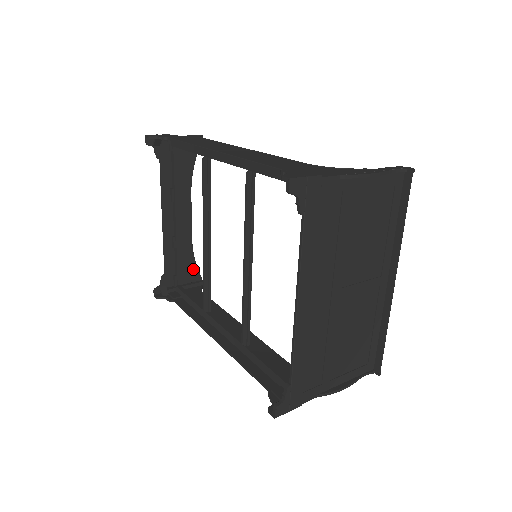
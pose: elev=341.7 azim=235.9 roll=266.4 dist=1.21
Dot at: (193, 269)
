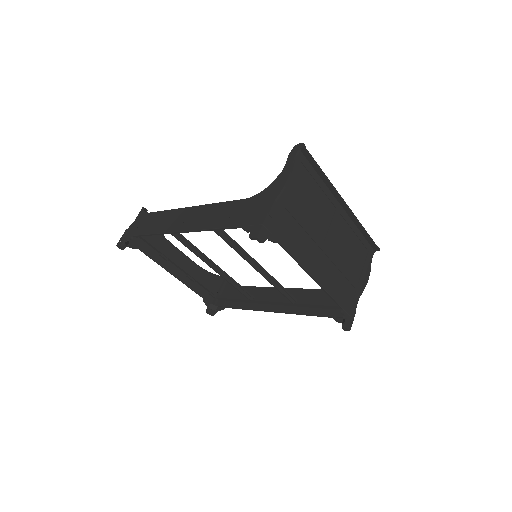
Dot at: (214, 278)
